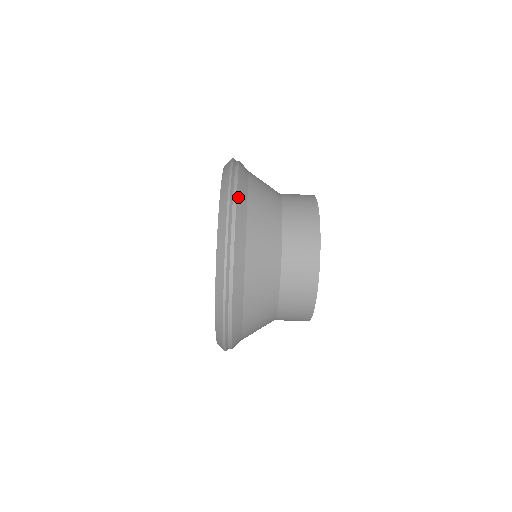
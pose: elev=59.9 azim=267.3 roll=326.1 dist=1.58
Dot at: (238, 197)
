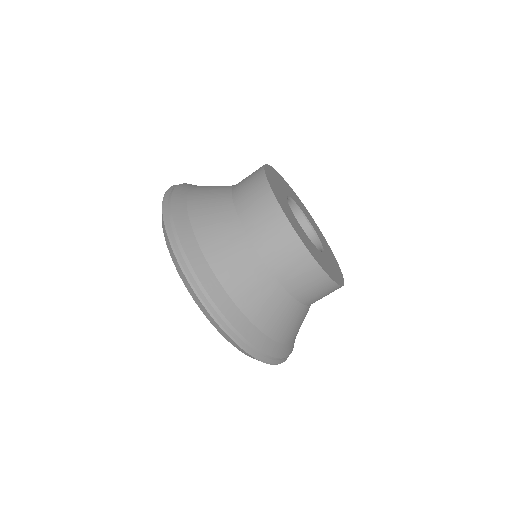
Dot at: (191, 261)
